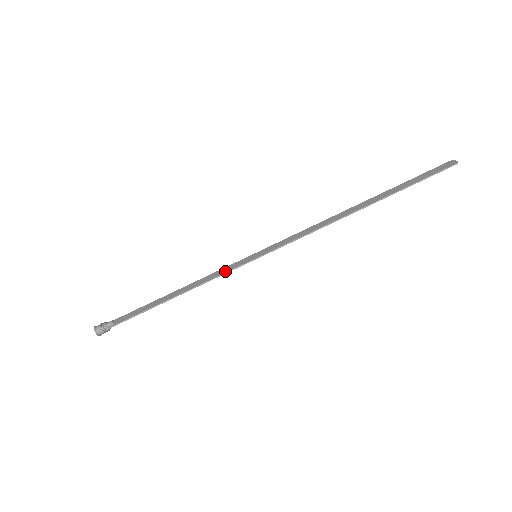
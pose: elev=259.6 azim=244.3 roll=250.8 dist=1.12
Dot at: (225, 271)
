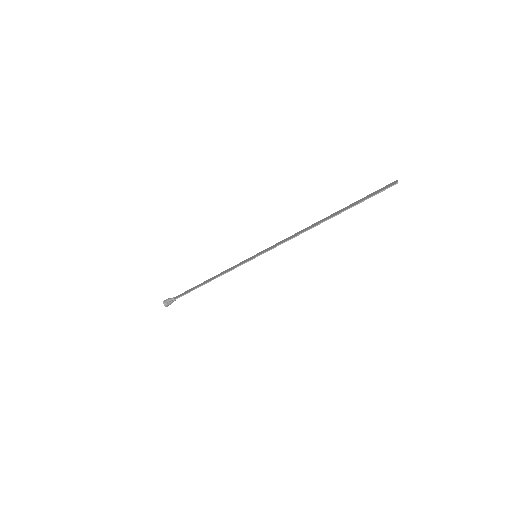
Dot at: (236, 266)
